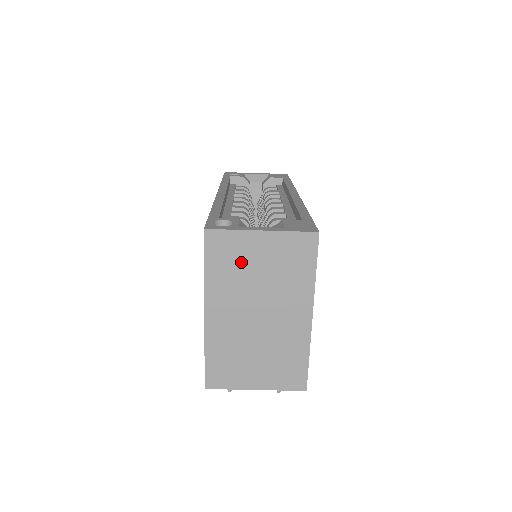
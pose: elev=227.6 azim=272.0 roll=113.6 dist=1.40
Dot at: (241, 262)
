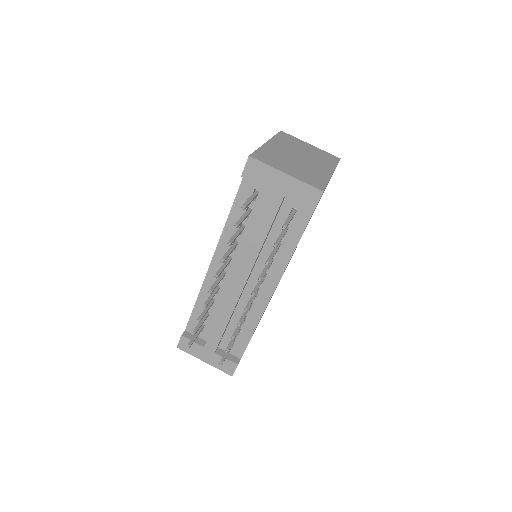
Dot at: (296, 144)
